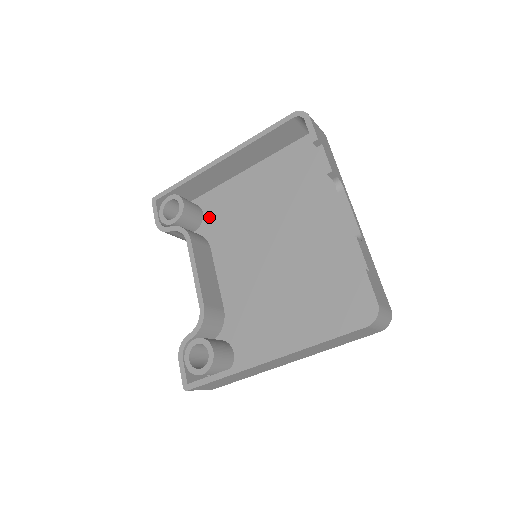
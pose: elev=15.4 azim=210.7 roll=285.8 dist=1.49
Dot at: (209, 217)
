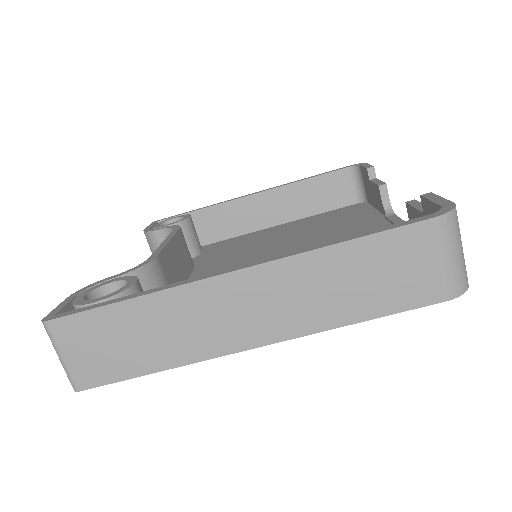
Dot at: (208, 253)
